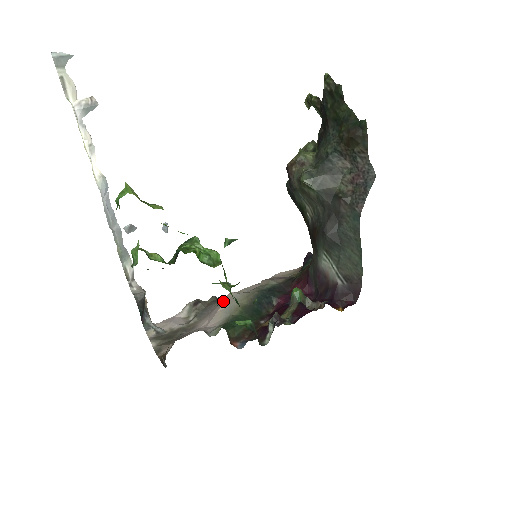
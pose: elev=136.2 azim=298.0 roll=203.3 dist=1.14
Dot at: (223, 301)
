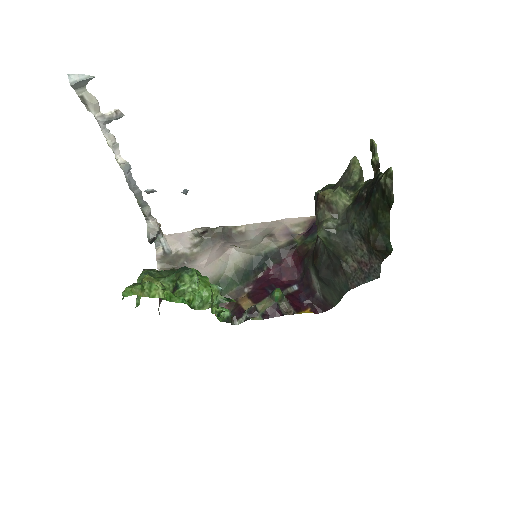
Dot at: (223, 254)
